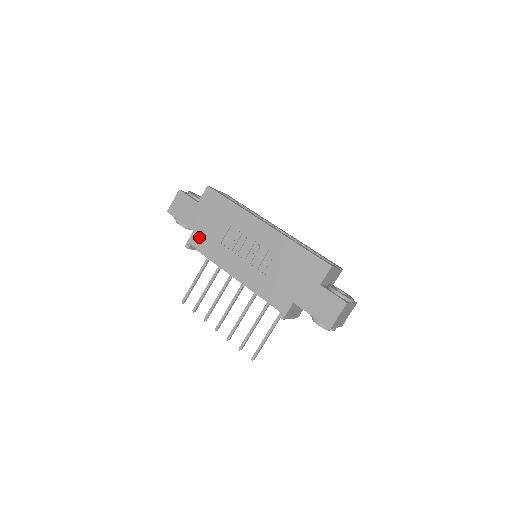
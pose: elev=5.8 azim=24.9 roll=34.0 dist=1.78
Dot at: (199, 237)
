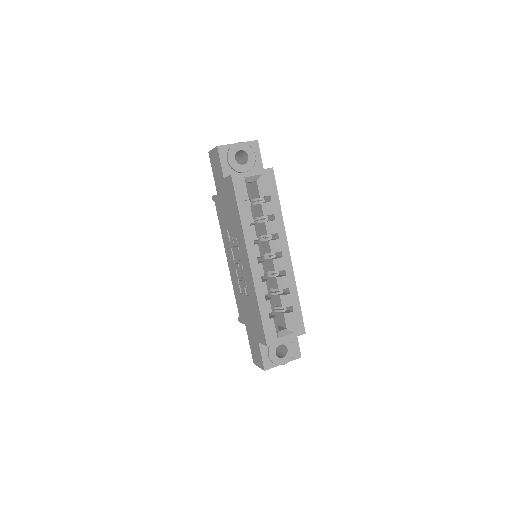
Dot at: (219, 204)
